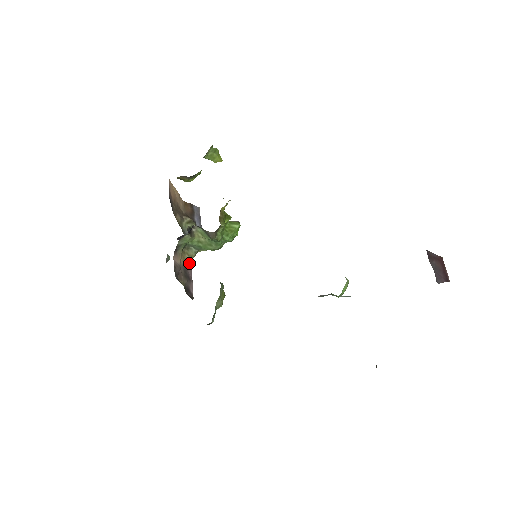
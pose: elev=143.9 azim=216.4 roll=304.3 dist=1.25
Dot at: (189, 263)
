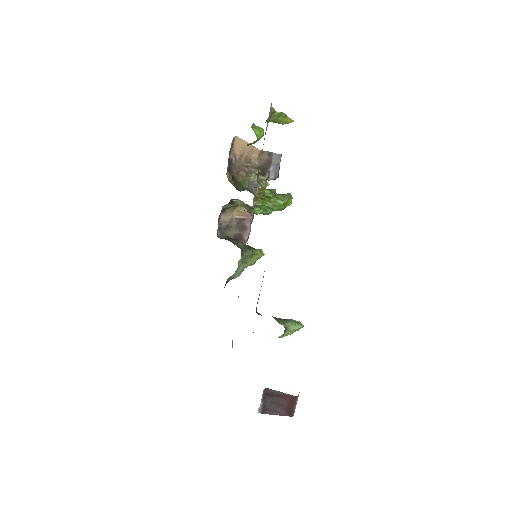
Dot at: (249, 213)
